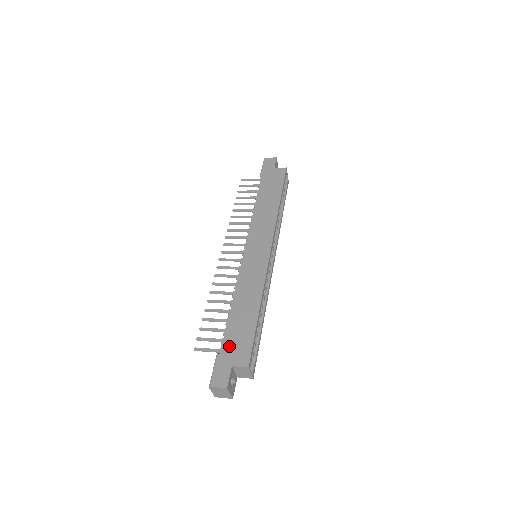
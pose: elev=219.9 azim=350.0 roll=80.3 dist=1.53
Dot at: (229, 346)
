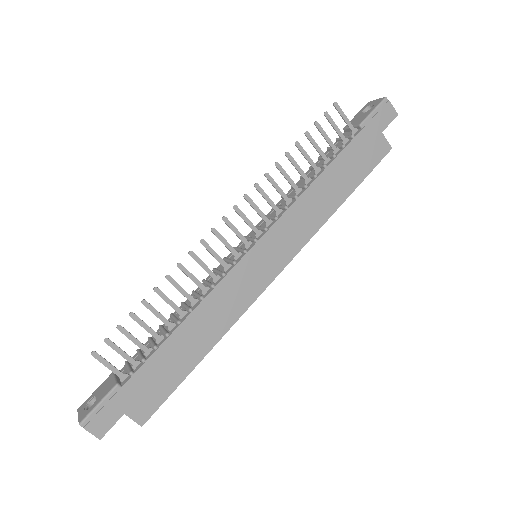
Dot at: (138, 385)
